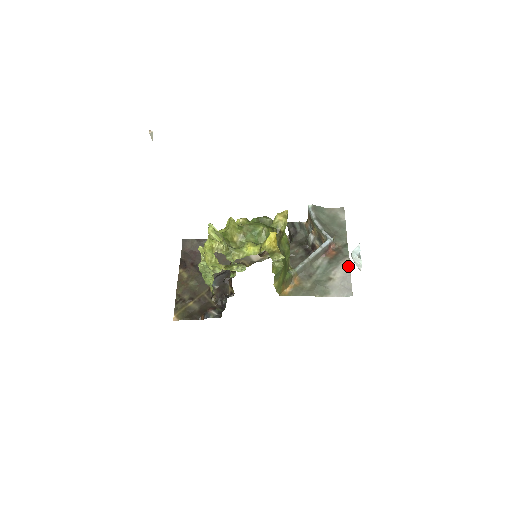
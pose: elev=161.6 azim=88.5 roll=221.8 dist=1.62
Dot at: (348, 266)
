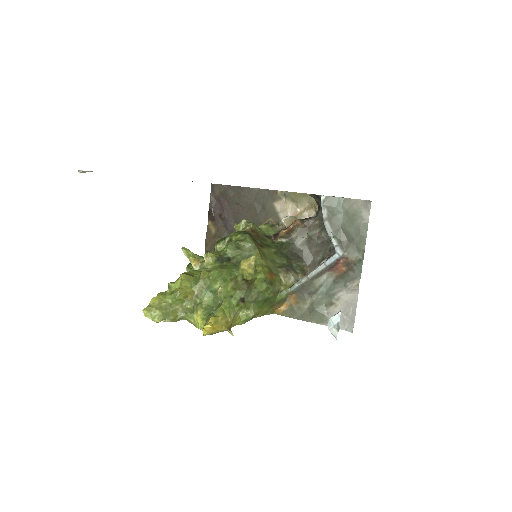
Dot at: (356, 292)
